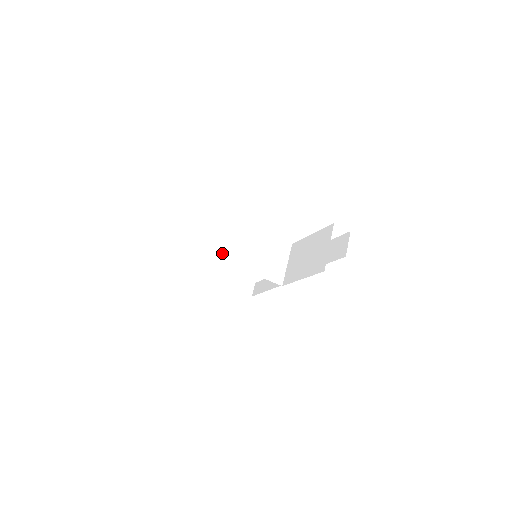
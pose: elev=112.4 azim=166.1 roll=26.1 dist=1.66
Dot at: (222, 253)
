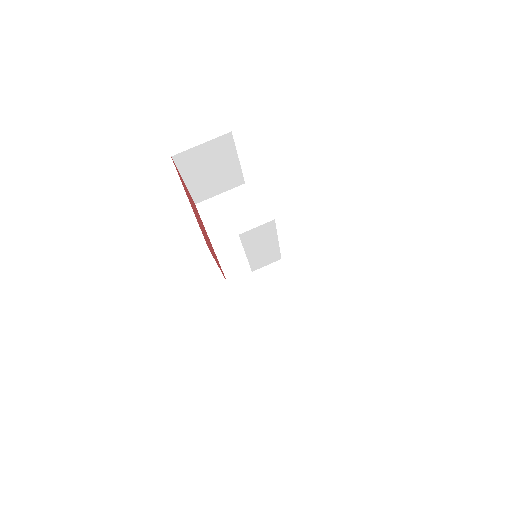
Dot at: (207, 210)
